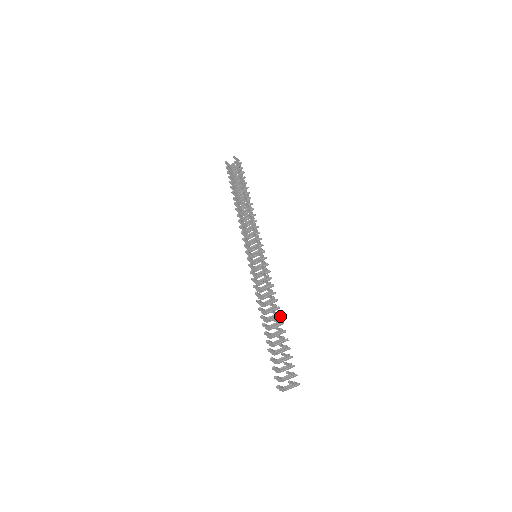
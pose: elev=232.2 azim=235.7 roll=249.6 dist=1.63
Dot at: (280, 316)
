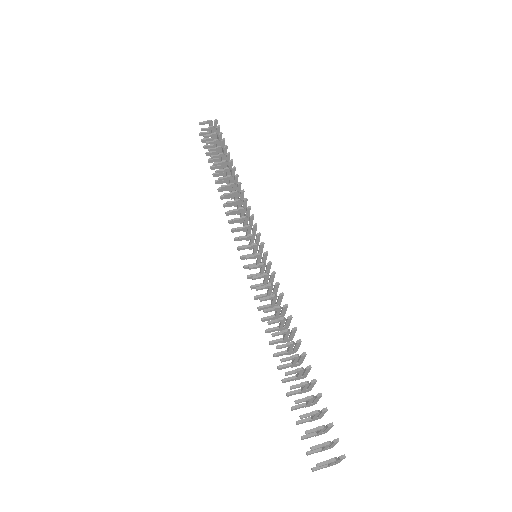
Dot at: (299, 342)
